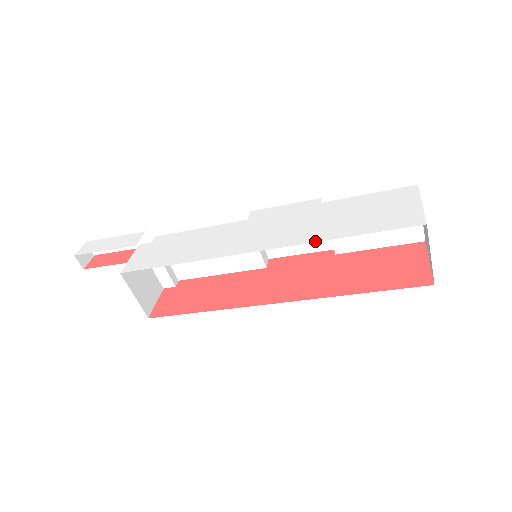
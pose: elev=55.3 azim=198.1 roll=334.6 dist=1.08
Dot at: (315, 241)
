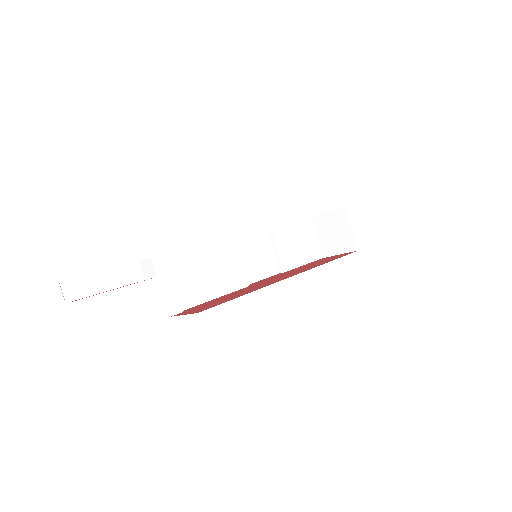
Dot at: occluded
